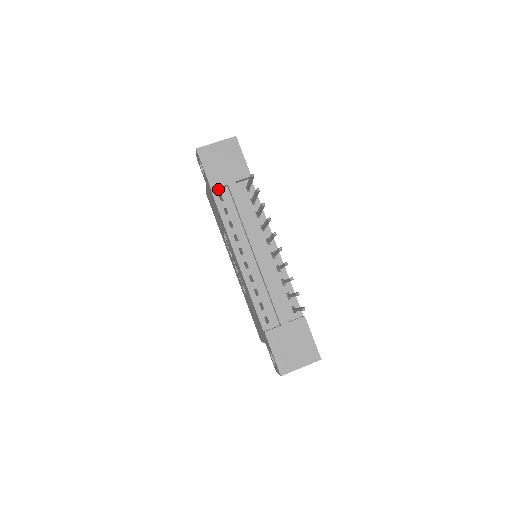
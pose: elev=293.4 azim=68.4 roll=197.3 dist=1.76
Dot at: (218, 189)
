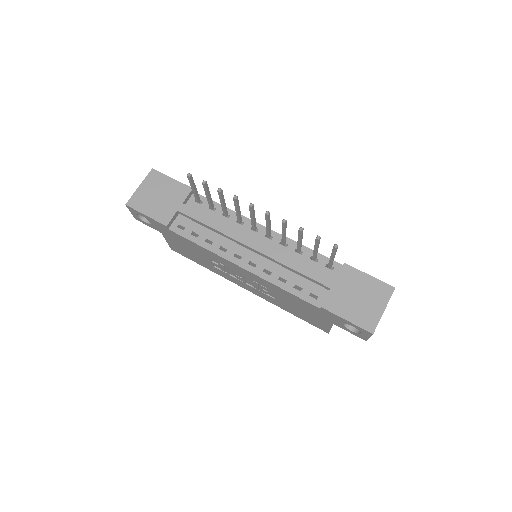
Dot at: (172, 223)
